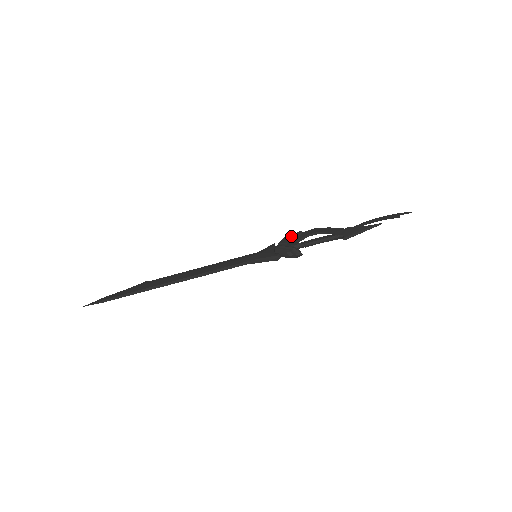
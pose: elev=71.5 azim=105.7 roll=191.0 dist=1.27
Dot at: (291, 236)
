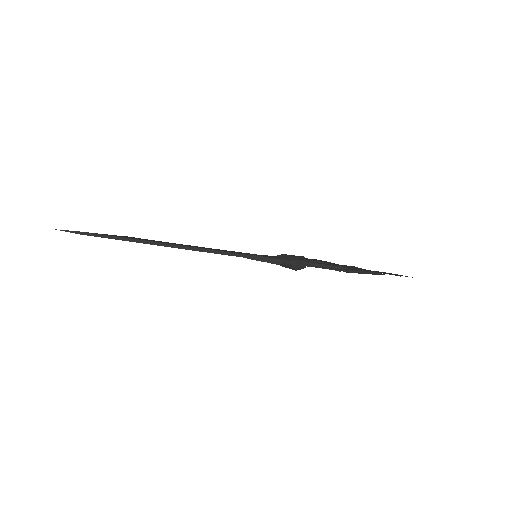
Dot at: (294, 255)
